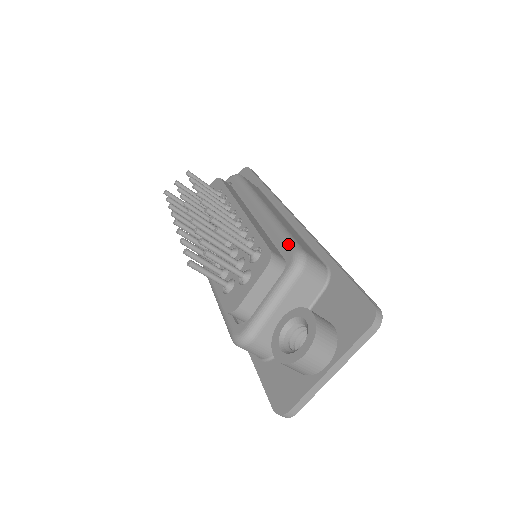
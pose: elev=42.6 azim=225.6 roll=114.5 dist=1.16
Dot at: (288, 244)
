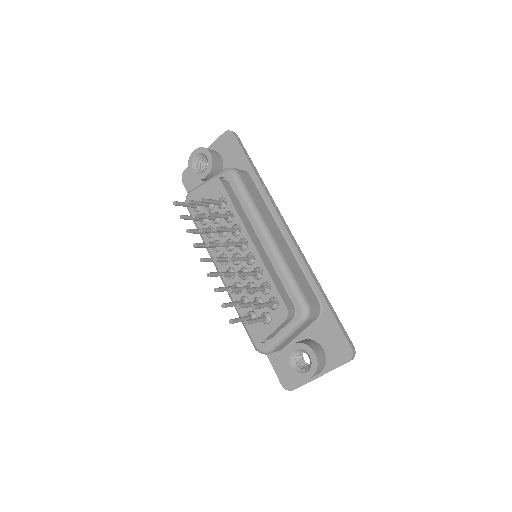
Dot at: (297, 296)
